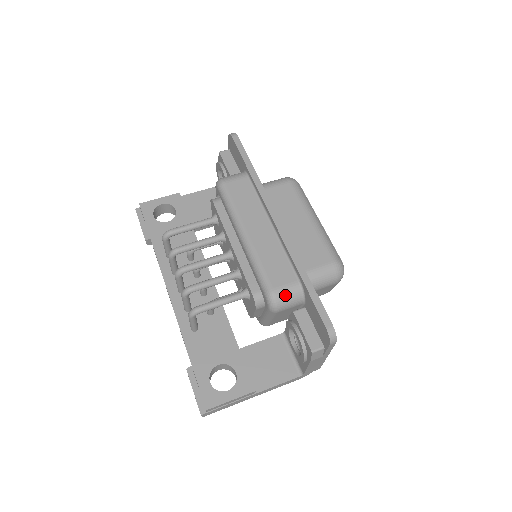
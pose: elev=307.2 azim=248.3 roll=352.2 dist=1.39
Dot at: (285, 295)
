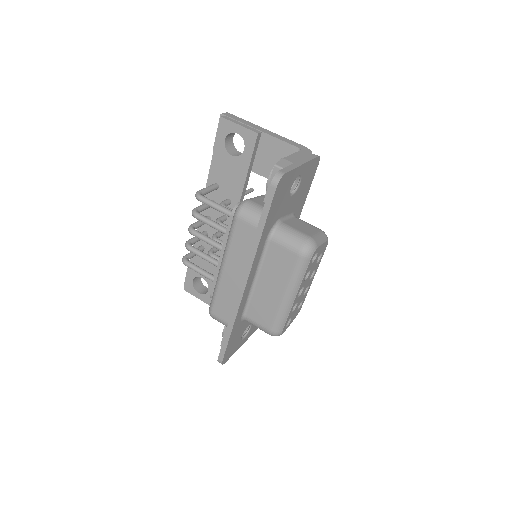
Dot at: (218, 320)
